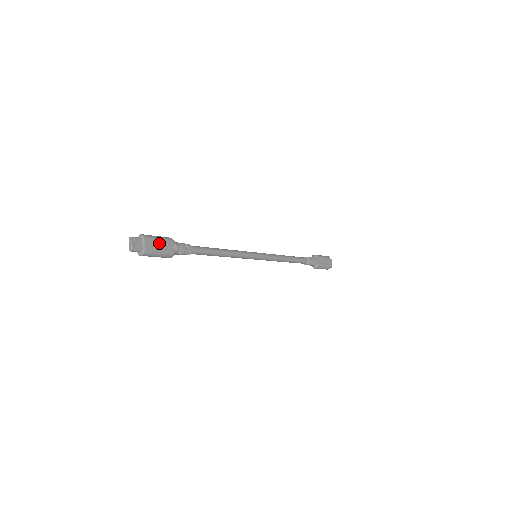
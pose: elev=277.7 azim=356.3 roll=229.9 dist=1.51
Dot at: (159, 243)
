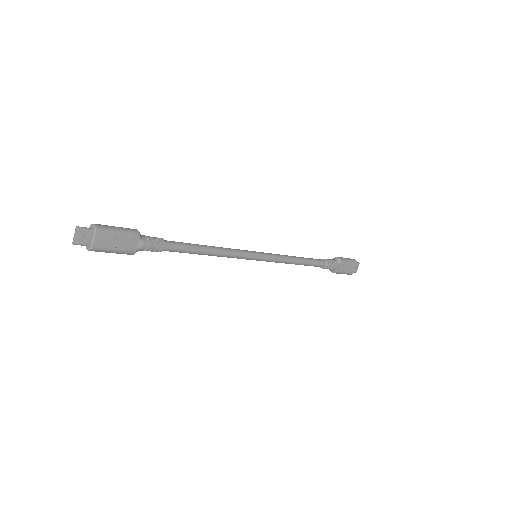
Dot at: (117, 239)
